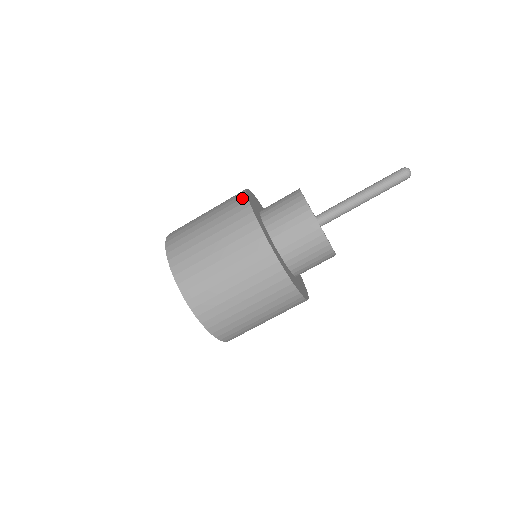
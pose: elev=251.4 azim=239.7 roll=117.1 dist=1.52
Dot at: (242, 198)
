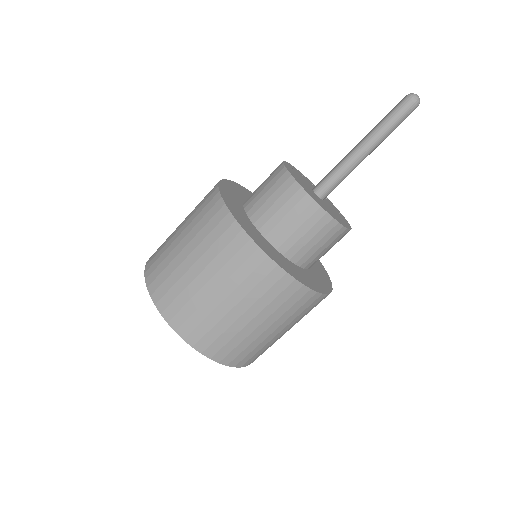
Dot at: (231, 226)
